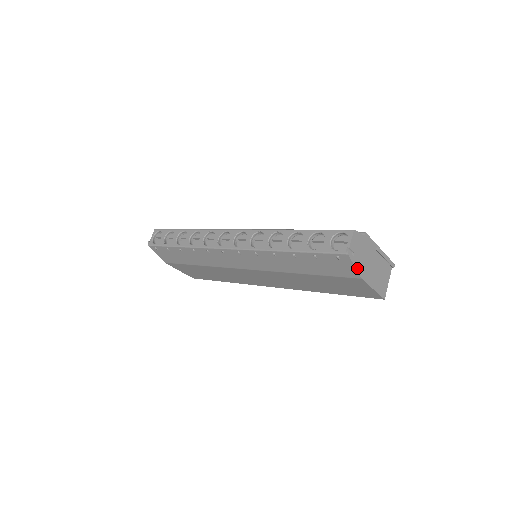
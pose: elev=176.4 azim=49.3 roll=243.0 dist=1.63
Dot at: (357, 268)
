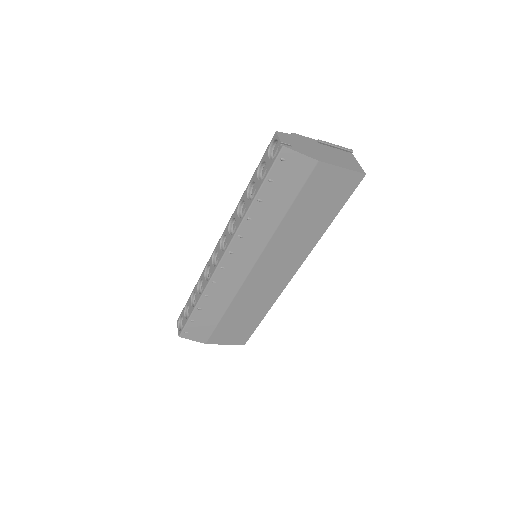
Dot at: (305, 154)
